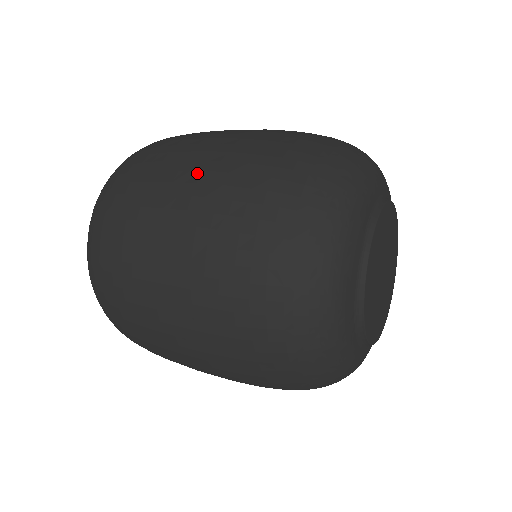
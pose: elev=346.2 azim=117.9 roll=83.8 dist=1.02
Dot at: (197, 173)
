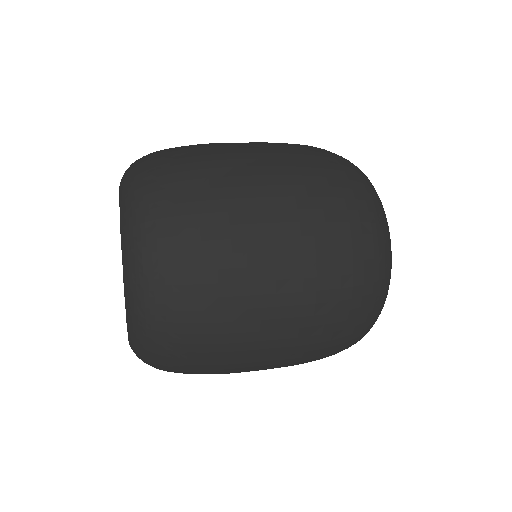
Dot at: (285, 296)
